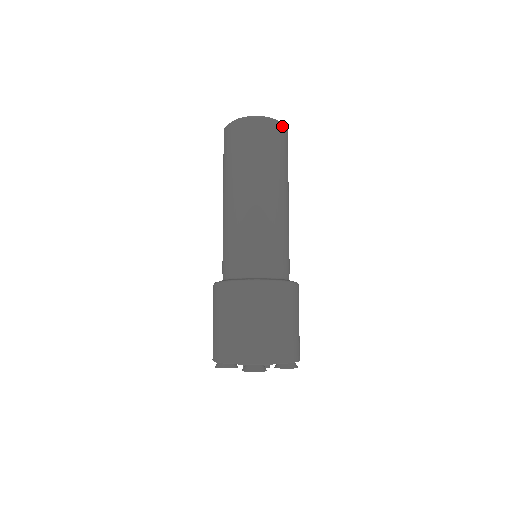
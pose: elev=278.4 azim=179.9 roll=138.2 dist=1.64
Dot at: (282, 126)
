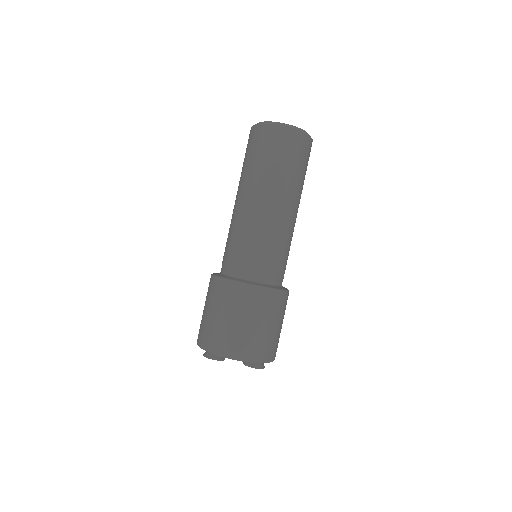
Dot at: (290, 130)
